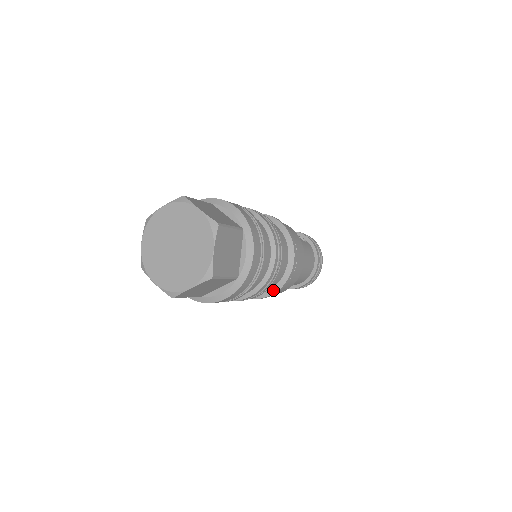
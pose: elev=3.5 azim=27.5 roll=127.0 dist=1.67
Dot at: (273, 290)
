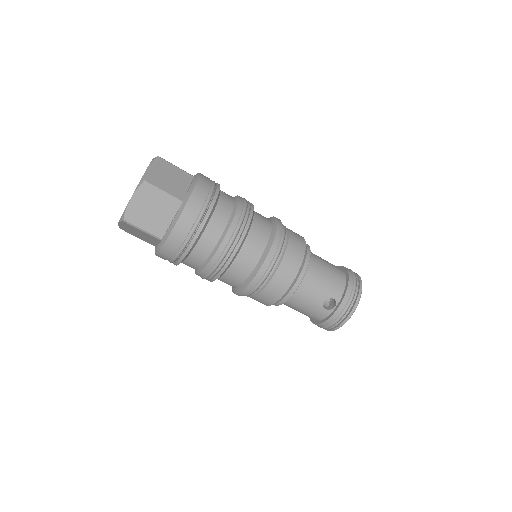
Dot at: (274, 226)
